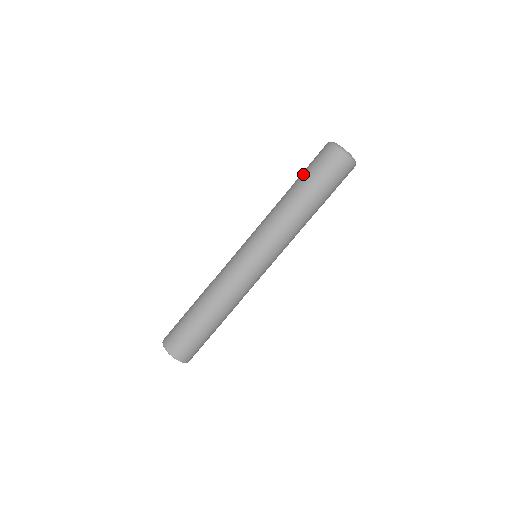
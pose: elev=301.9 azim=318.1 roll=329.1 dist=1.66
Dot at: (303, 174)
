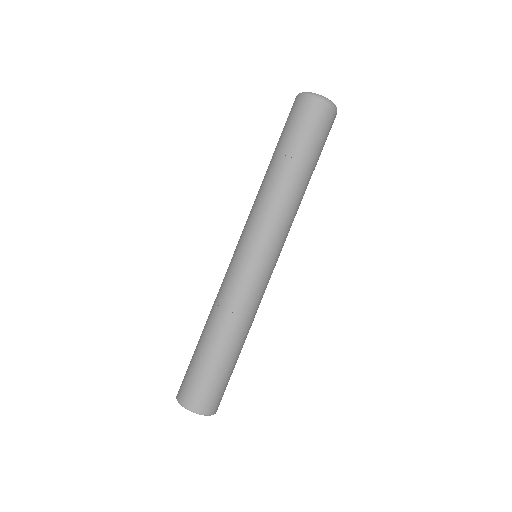
Dot at: occluded
